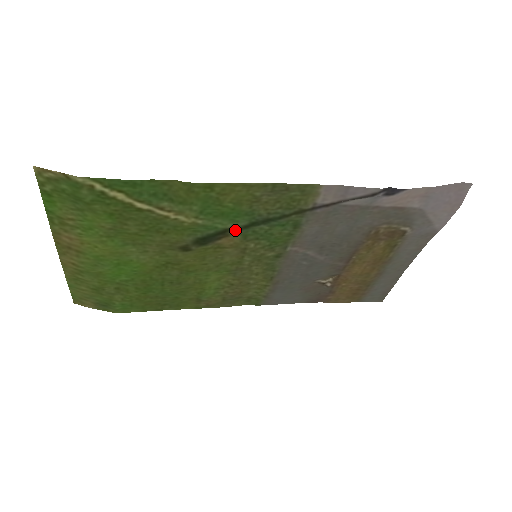
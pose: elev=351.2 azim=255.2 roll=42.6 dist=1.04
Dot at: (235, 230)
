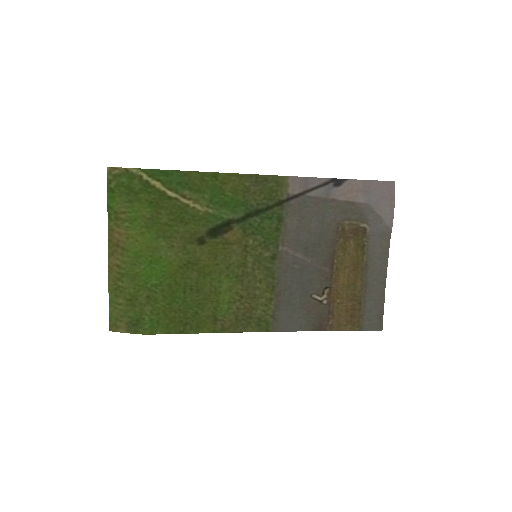
Dot at: (236, 222)
